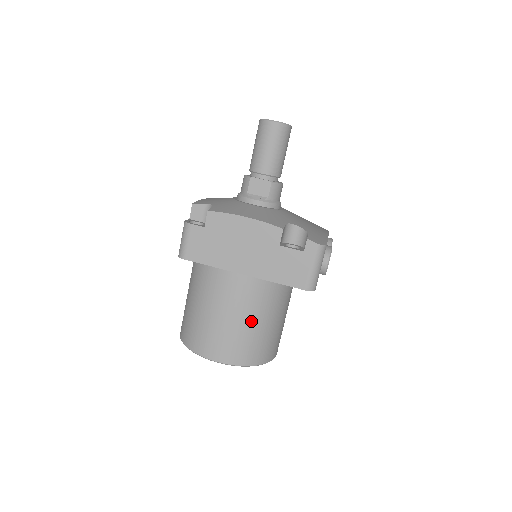
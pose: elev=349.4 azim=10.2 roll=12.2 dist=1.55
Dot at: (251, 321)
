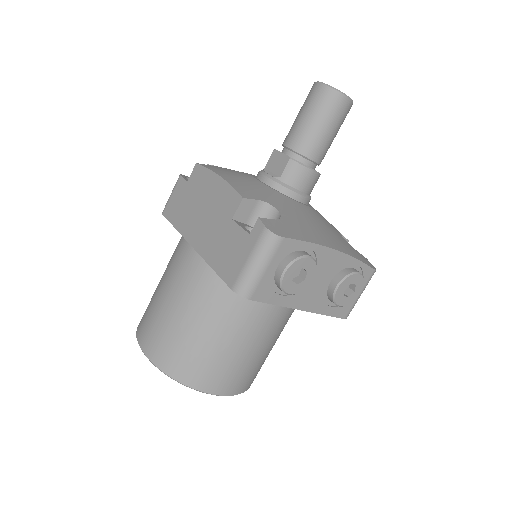
Dot at: (185, 314)
